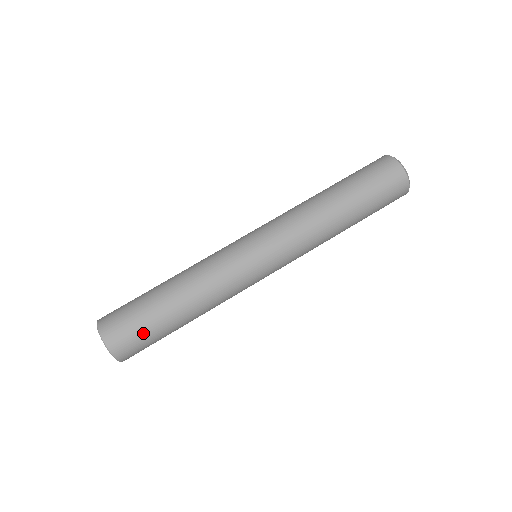
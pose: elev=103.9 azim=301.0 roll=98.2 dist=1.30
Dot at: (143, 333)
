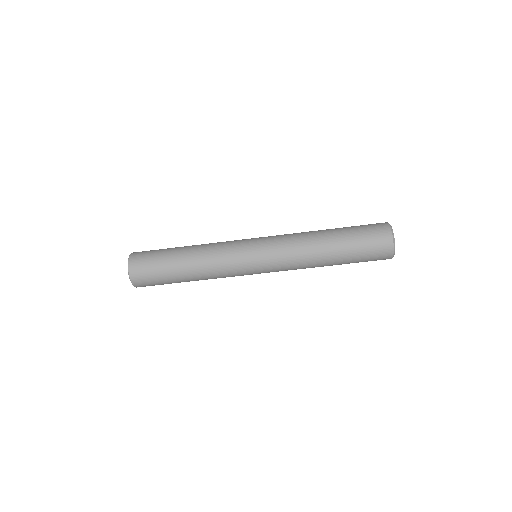
Dot at: occluded
